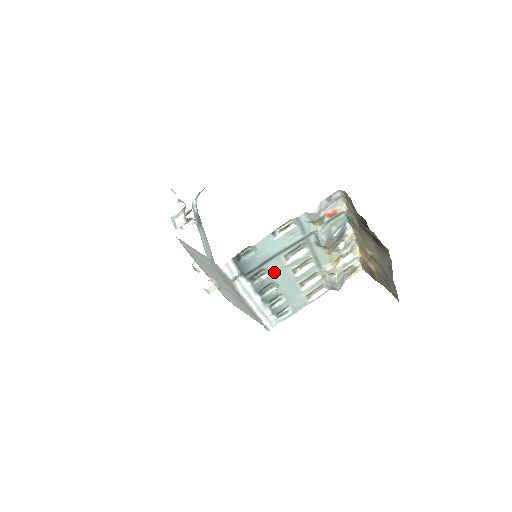
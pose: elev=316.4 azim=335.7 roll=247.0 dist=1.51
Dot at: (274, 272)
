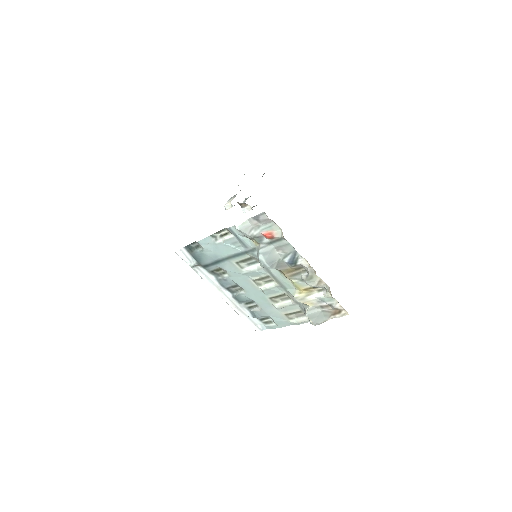
Dot at: (233, 275)
